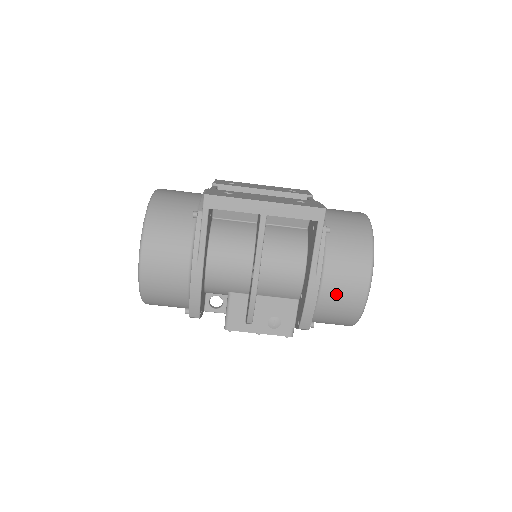
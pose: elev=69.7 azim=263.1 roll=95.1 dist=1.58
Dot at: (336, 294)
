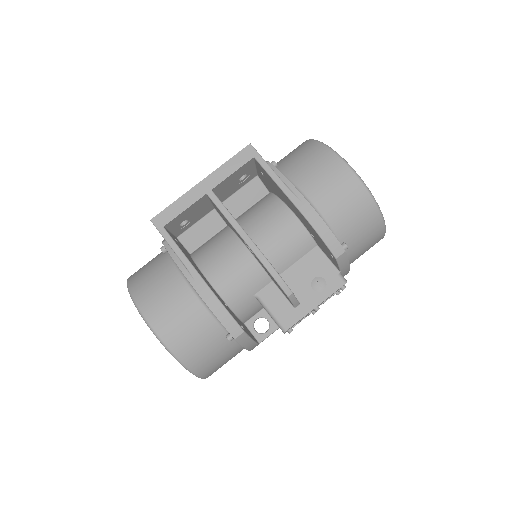
Dot at: (331, 198)
